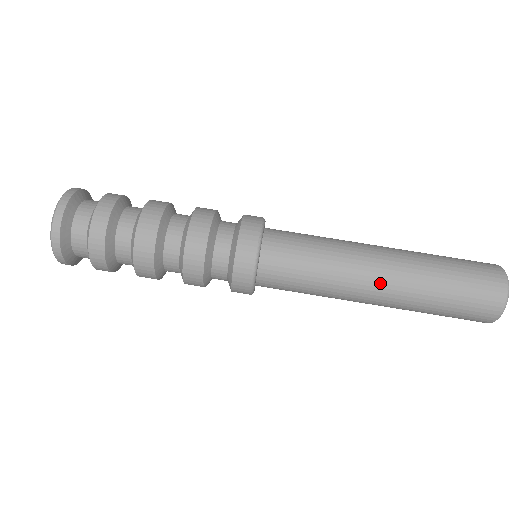
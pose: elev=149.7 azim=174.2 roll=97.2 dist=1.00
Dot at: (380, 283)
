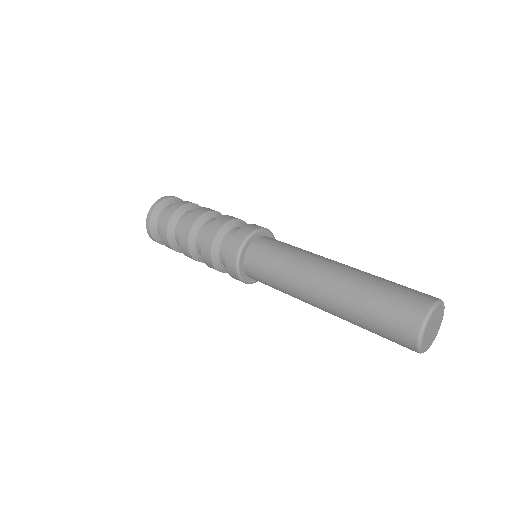
Dot at: (319, 288)
